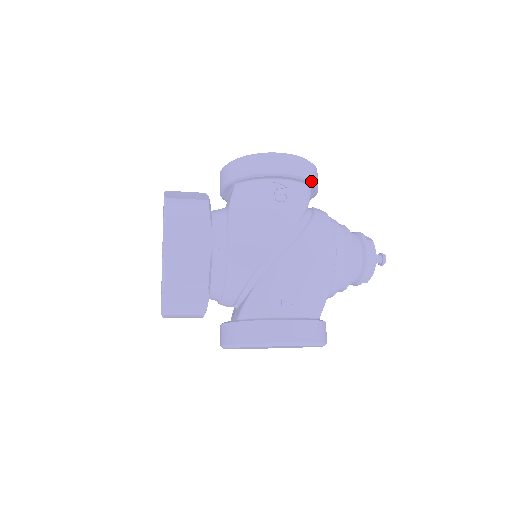
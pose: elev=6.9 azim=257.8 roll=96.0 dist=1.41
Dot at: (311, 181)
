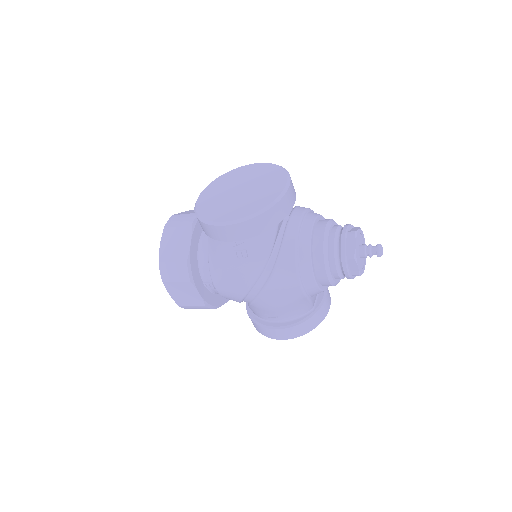
Dot at: (267, 230)
